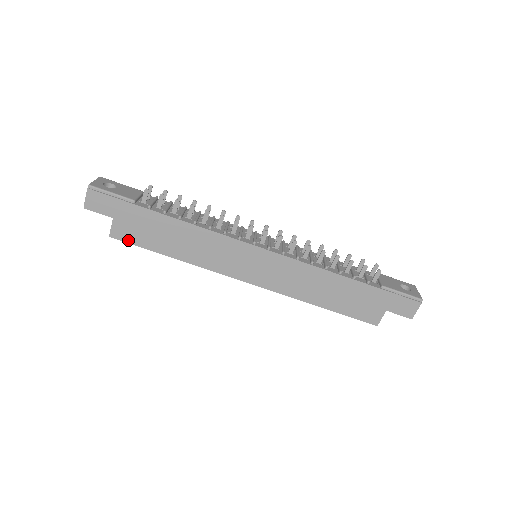
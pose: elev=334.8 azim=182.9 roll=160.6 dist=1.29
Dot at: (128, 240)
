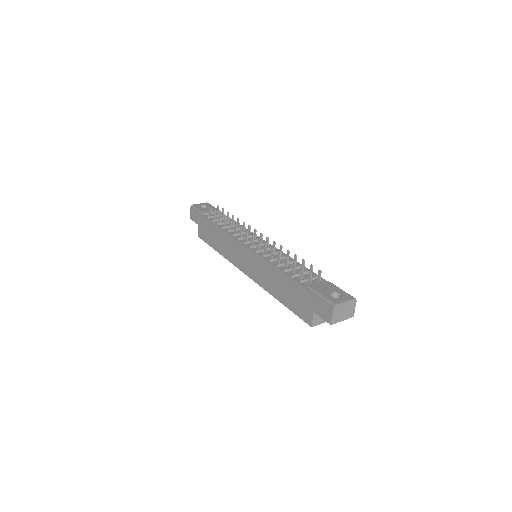
Dot at: (204, 239)
